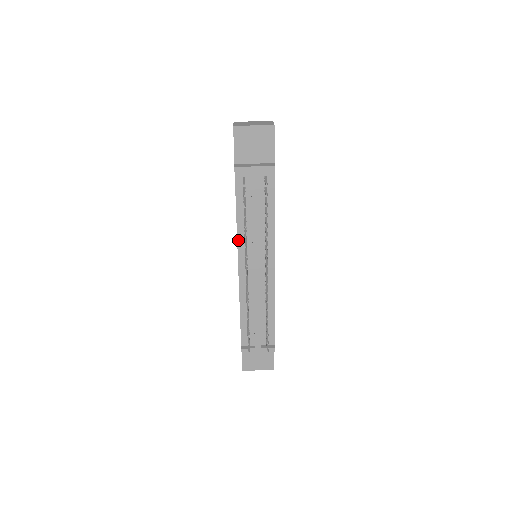
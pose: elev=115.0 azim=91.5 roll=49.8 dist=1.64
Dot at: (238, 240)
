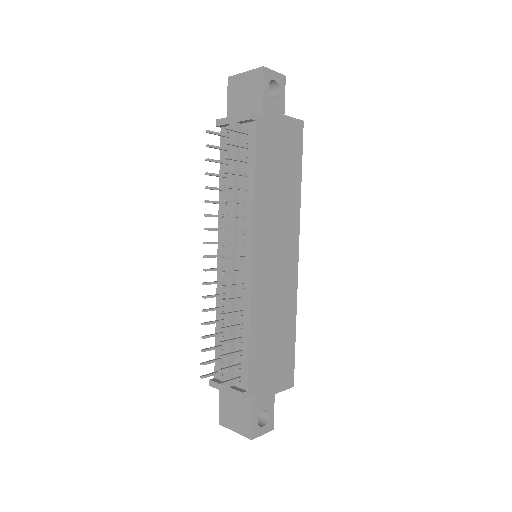
Dot at: (219, 218)
